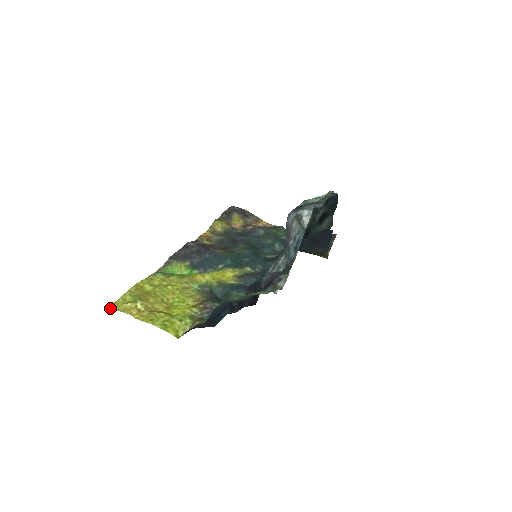
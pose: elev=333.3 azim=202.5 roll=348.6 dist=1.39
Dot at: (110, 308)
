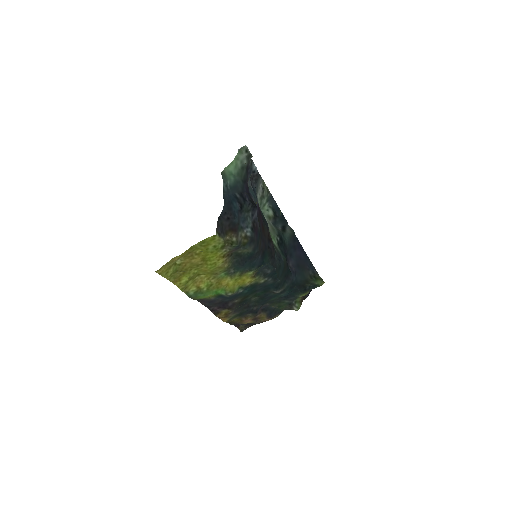
Dot at: (157, 271)
